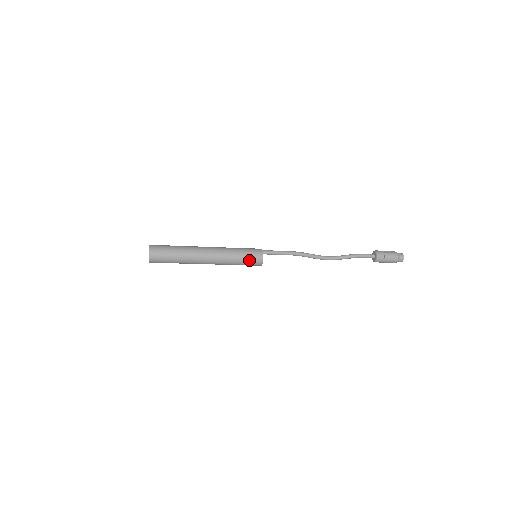
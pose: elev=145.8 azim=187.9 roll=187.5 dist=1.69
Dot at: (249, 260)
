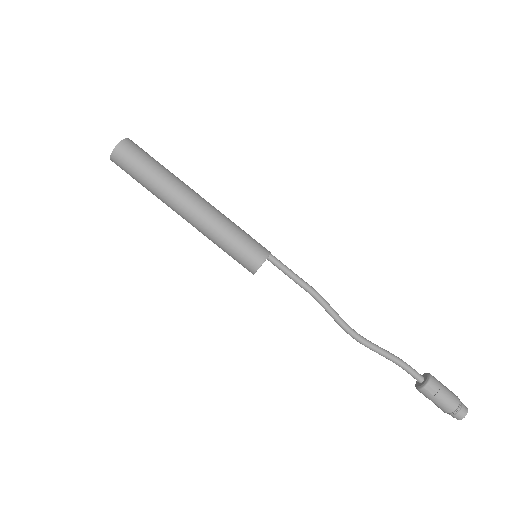
Dot at: (244, 249)
